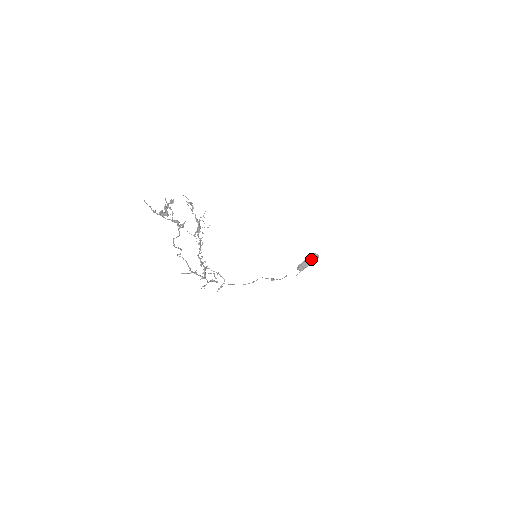
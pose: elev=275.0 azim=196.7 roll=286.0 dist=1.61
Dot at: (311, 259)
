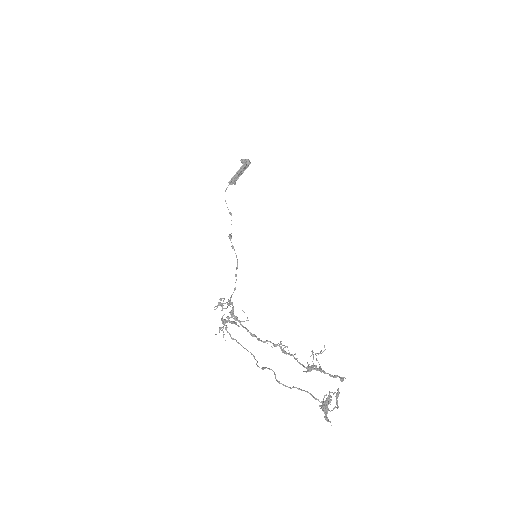
Dot at: (244, 169)
